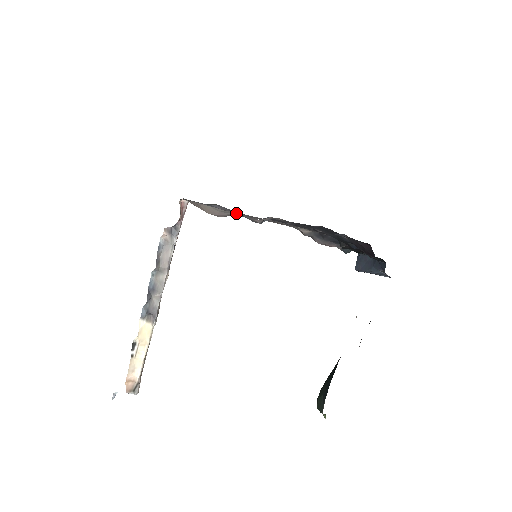
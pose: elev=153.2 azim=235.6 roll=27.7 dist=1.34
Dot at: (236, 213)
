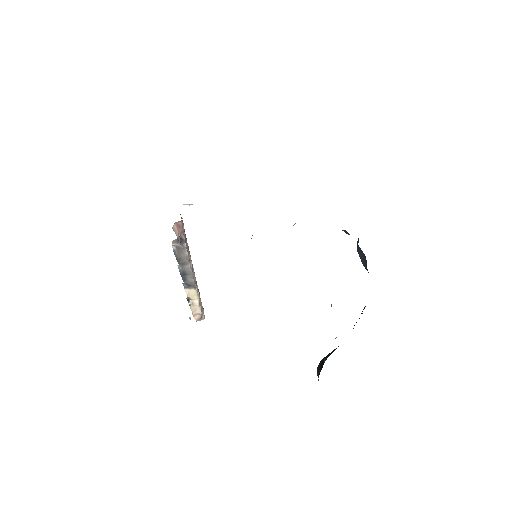
Dot at: occluded
